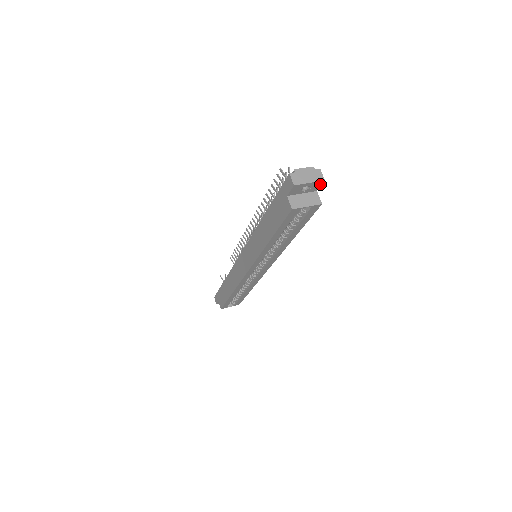
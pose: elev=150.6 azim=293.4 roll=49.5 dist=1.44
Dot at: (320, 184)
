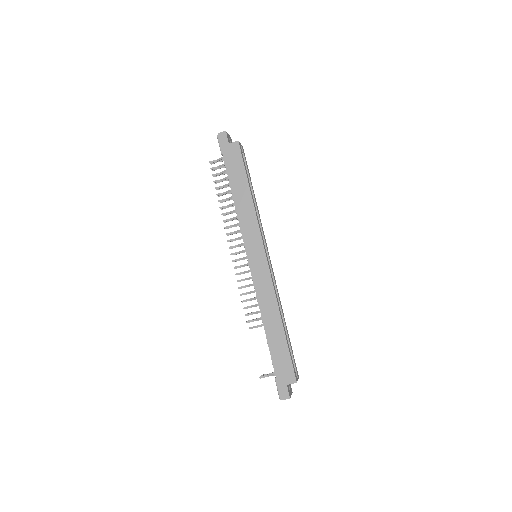
Dot at: (231, 141)
